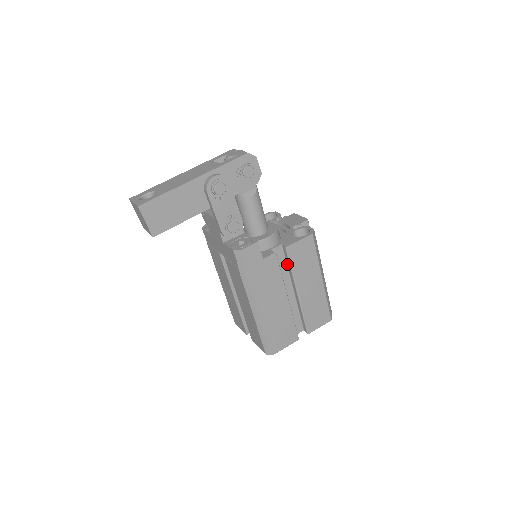
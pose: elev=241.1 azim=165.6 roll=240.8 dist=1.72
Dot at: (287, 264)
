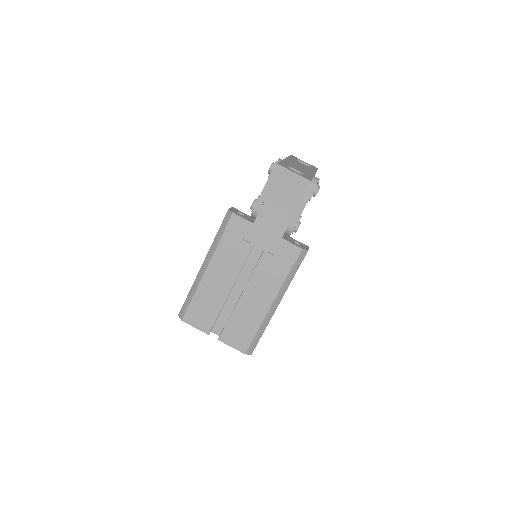
Dot at: occluded
